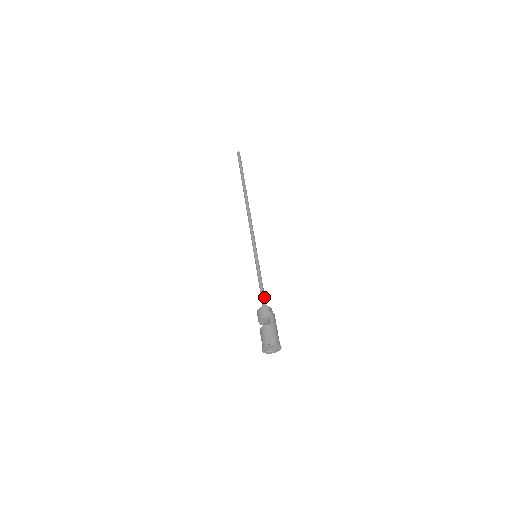
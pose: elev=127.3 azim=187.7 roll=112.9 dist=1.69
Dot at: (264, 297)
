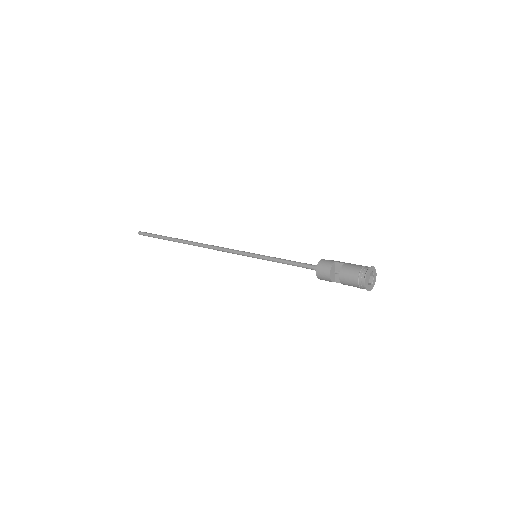
Dot at: (307, 264)
